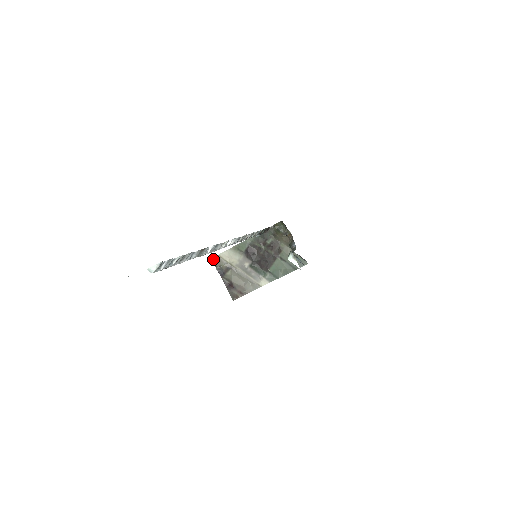
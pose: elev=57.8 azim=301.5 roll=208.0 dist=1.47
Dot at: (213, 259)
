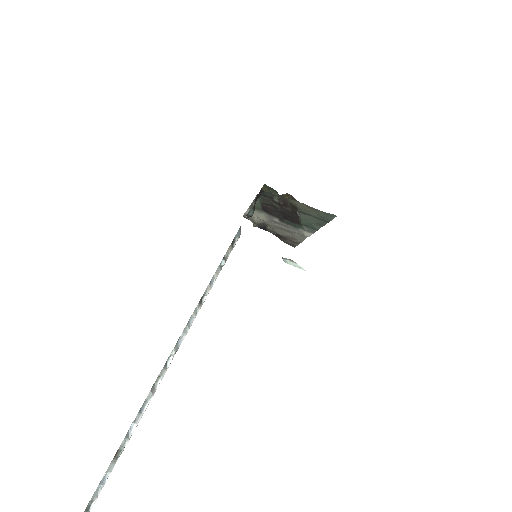
Dot at: (244, 217)
